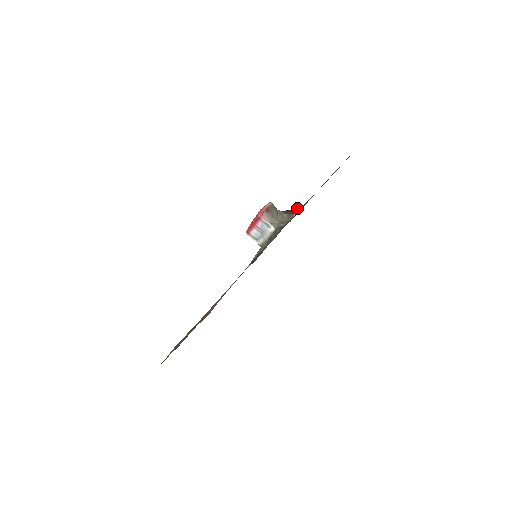
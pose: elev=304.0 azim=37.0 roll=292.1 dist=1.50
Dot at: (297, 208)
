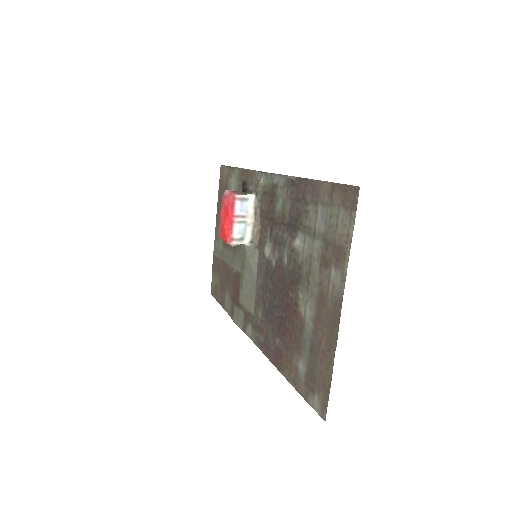
Dot at: (243, 190)
